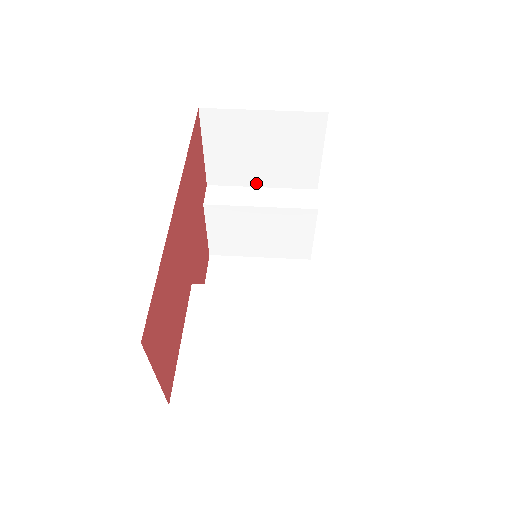
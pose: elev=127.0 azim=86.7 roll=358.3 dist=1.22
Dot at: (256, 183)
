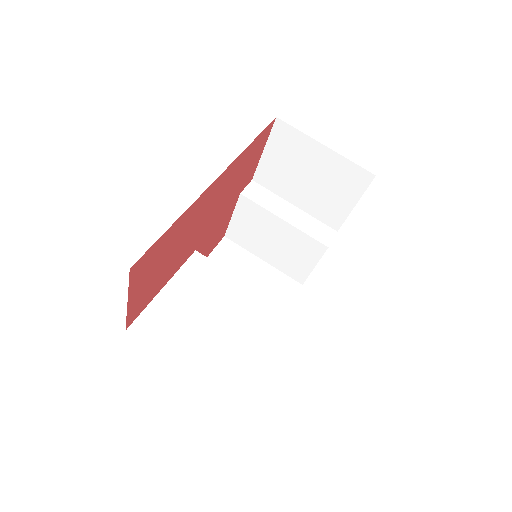
Dot at: (291, 200)
